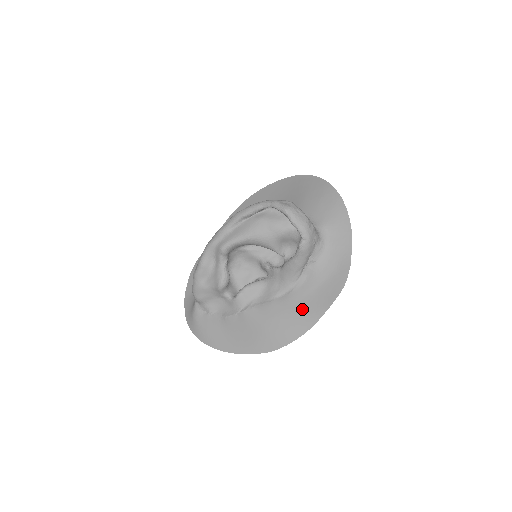
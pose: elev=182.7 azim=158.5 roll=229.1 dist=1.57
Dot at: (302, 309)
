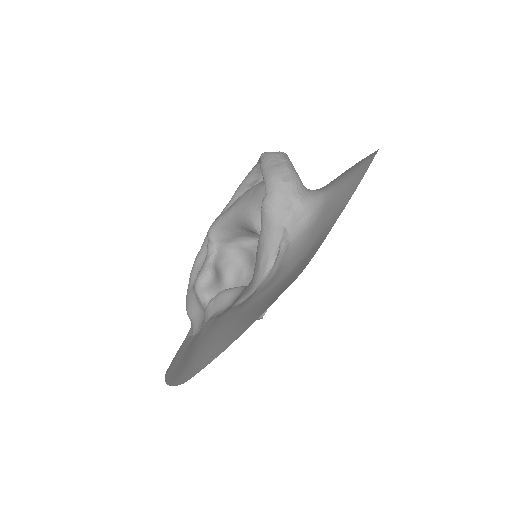
Dot at: (243, 316)
